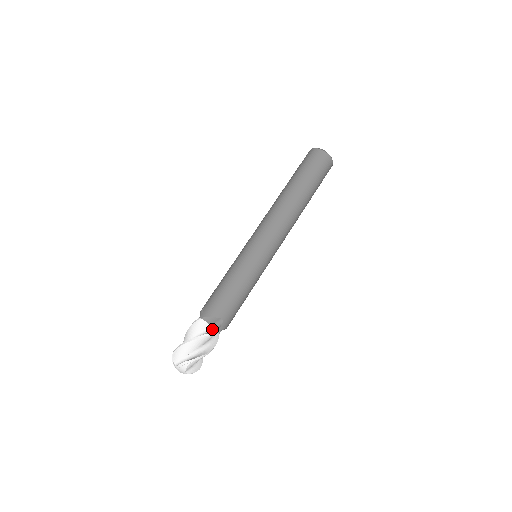
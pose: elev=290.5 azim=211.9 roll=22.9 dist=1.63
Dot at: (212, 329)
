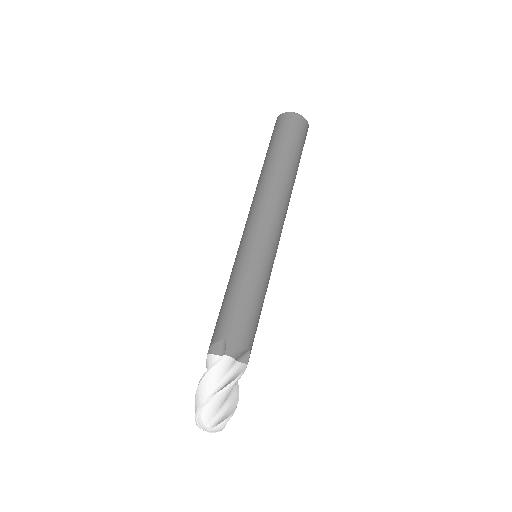
Dot at: occluded
